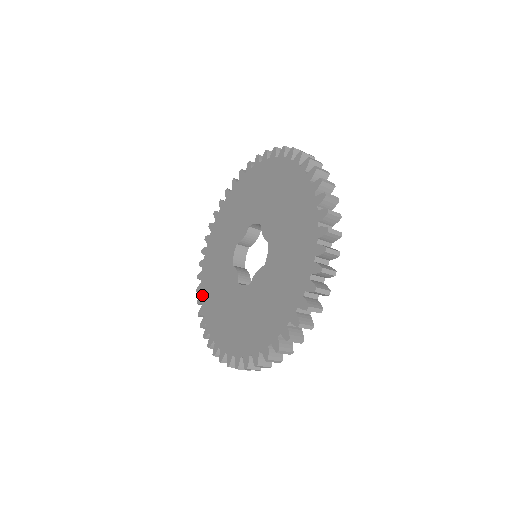
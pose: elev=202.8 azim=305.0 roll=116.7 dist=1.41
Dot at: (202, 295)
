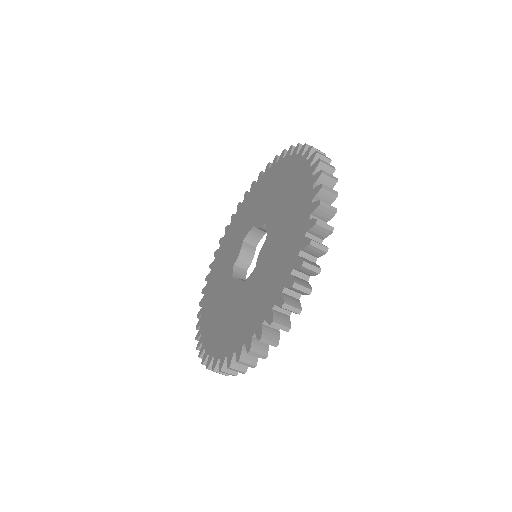
Dot at: (204, 342)
